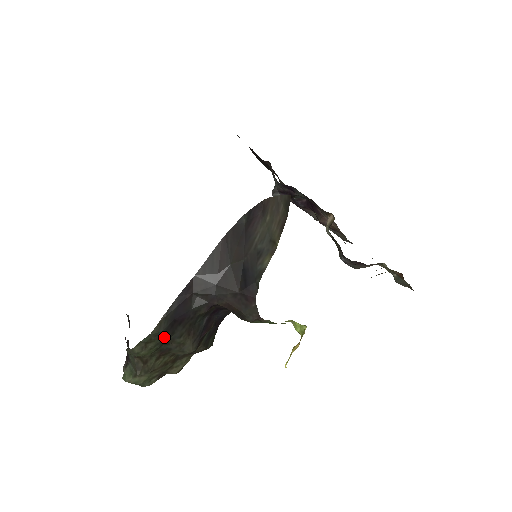
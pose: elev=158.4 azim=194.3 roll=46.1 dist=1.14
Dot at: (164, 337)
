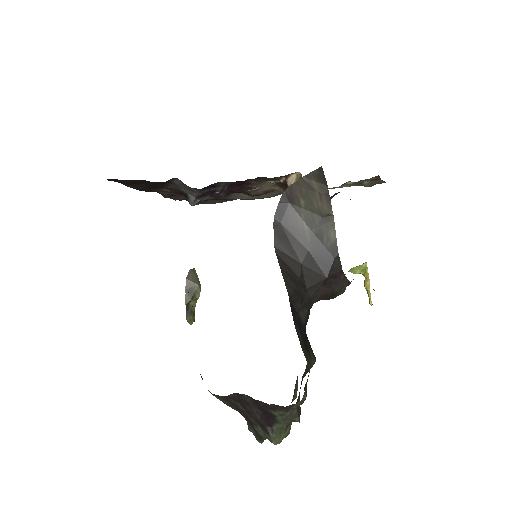
Dot at: occluded
